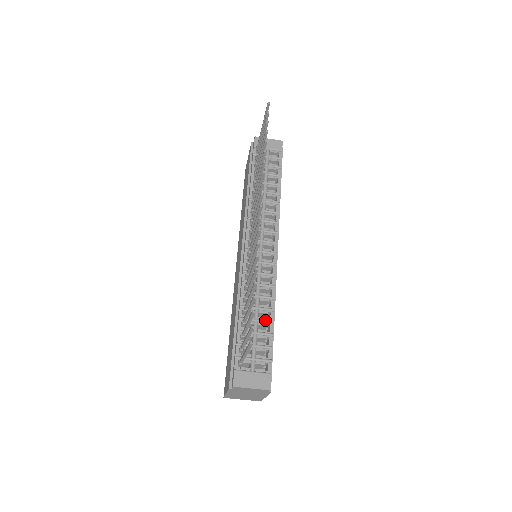
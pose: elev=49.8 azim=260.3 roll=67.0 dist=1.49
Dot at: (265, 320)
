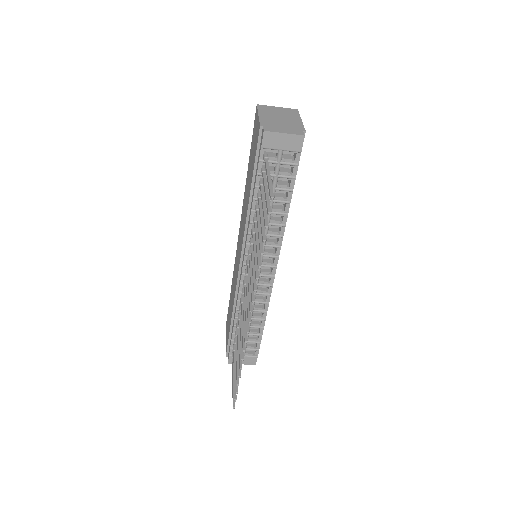
Dot at: (256, 327)
